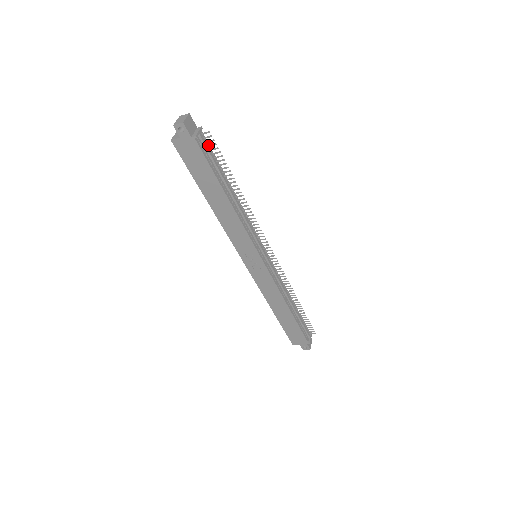
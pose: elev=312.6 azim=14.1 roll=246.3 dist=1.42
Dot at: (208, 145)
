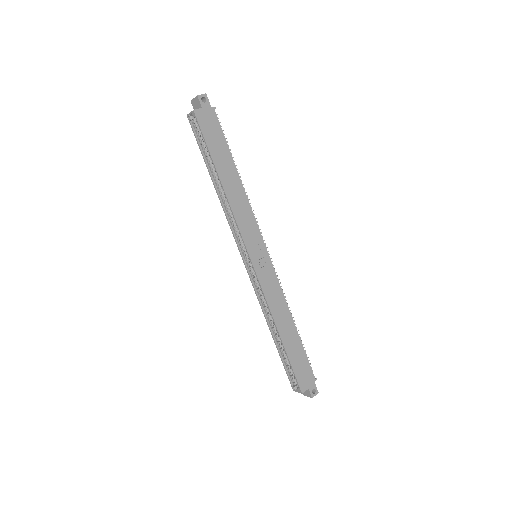
Dot at: occluded
